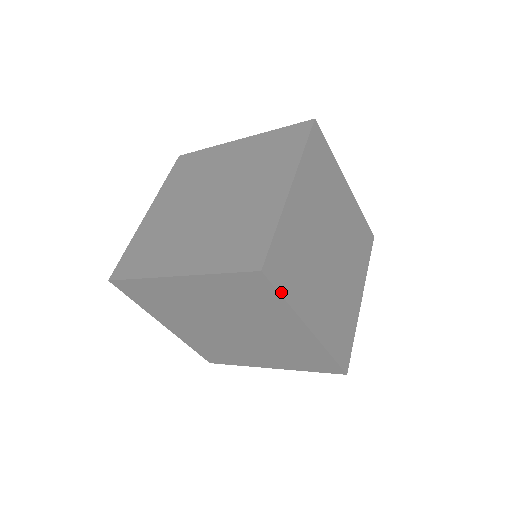
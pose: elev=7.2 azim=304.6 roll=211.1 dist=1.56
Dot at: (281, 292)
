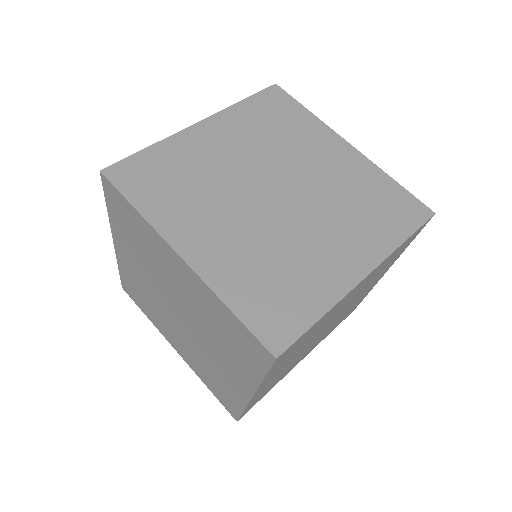
Dot at: (129, 198)
